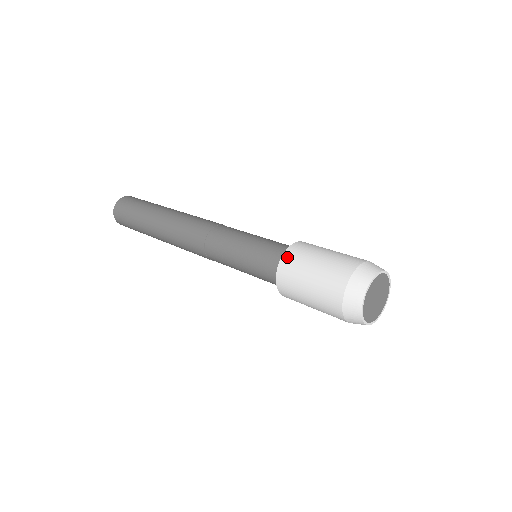
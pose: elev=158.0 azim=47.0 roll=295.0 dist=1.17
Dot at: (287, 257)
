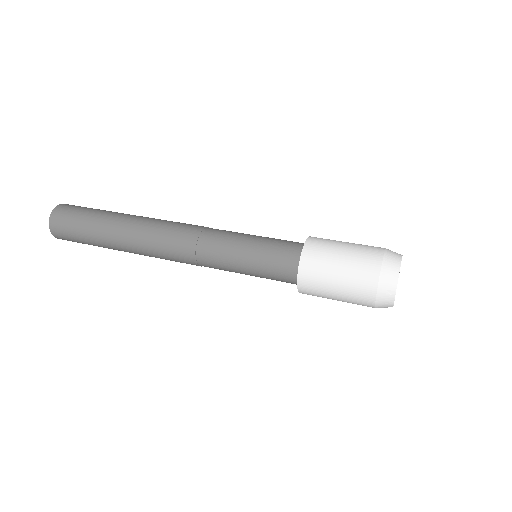
Dot at: (304, 275)
